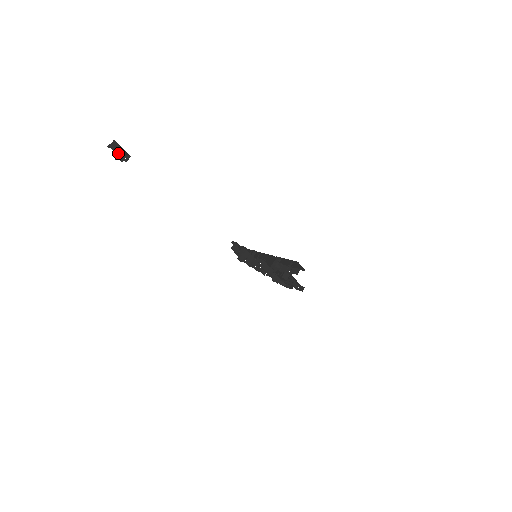
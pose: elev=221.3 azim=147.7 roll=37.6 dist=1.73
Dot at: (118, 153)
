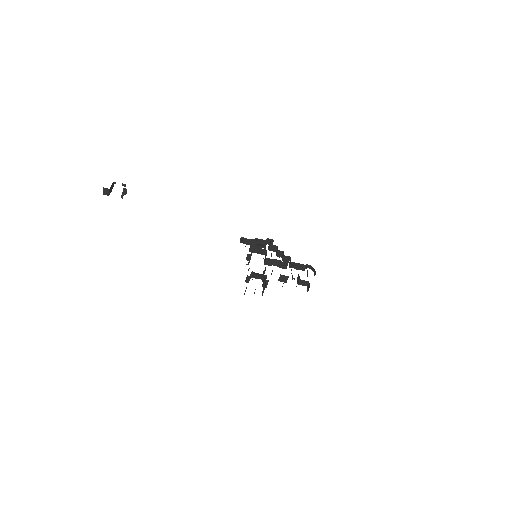
Dot at: (125, 184)
